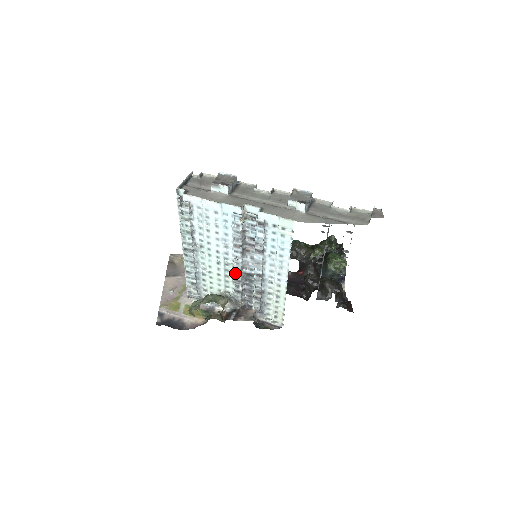
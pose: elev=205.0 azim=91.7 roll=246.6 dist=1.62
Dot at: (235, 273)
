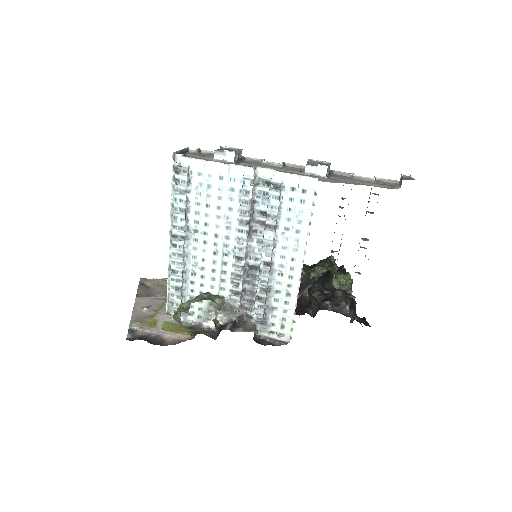
Dot at: (236, 265)
